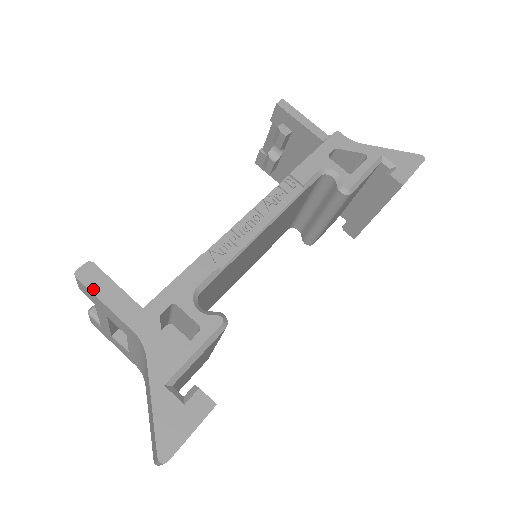
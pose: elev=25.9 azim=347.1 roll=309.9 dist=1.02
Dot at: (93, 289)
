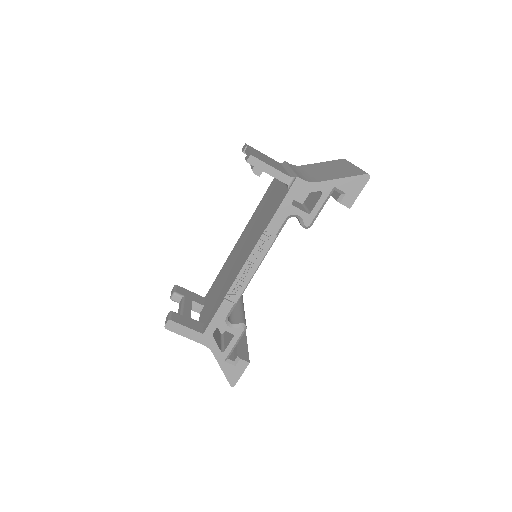
Dot at: (177, 332)
